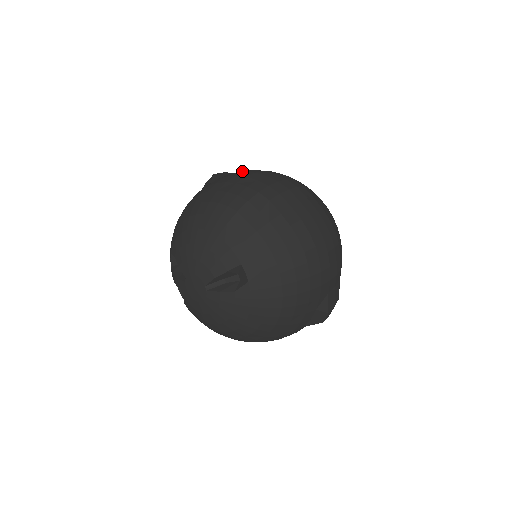
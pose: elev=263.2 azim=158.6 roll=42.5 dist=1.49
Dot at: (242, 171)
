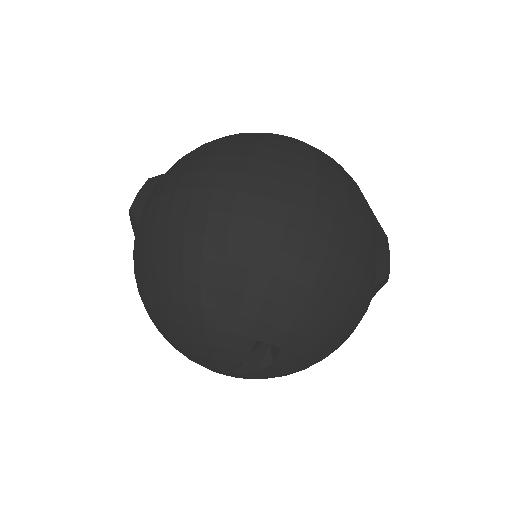
Dot at: (158, 187)
